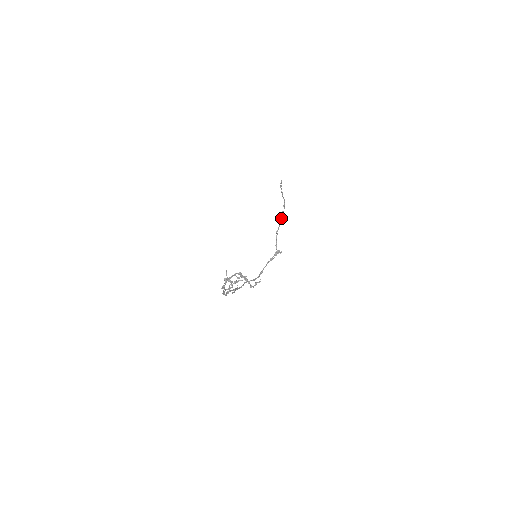
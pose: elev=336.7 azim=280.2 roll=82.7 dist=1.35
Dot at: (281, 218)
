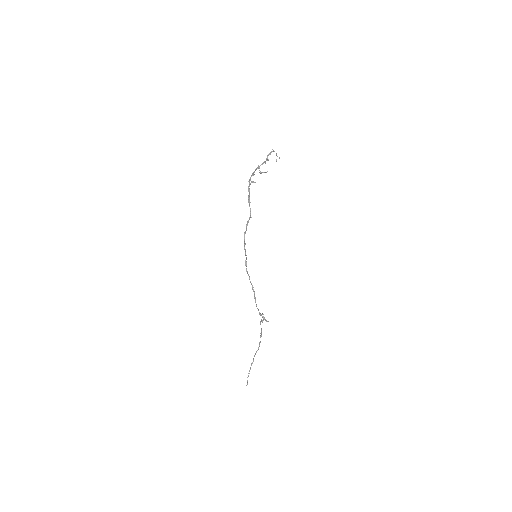
Dot at: (261, 332)
